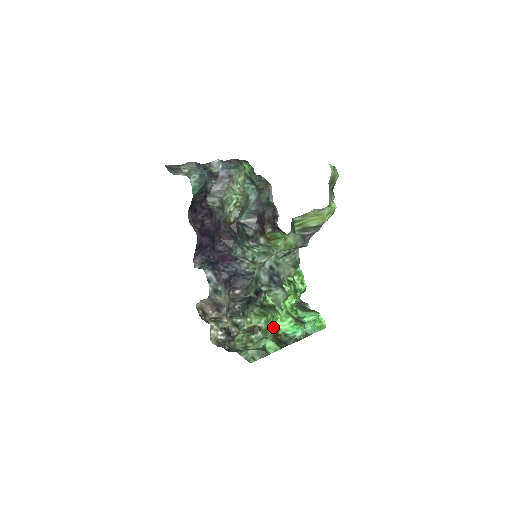
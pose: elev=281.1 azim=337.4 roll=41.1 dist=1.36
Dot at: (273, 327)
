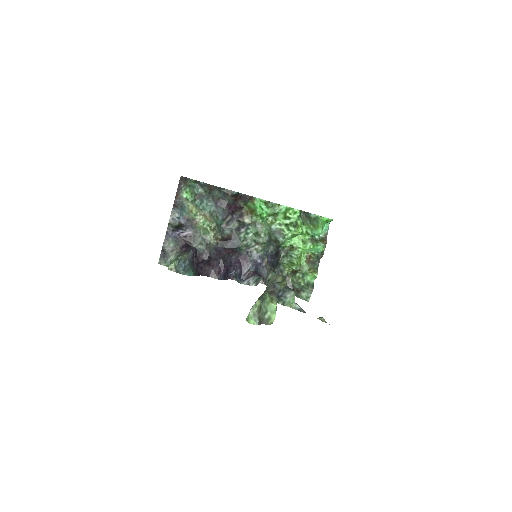
Dot at: (303, 258)
